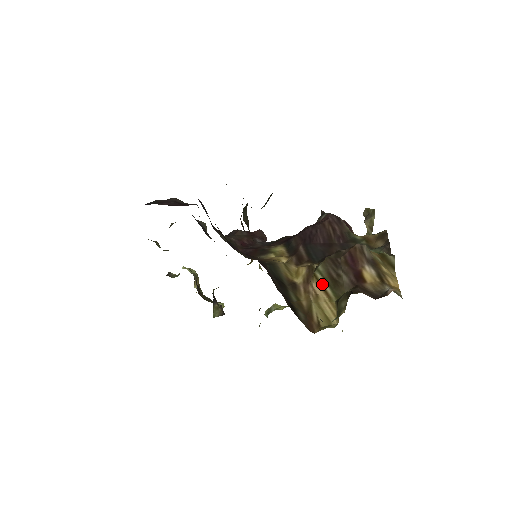
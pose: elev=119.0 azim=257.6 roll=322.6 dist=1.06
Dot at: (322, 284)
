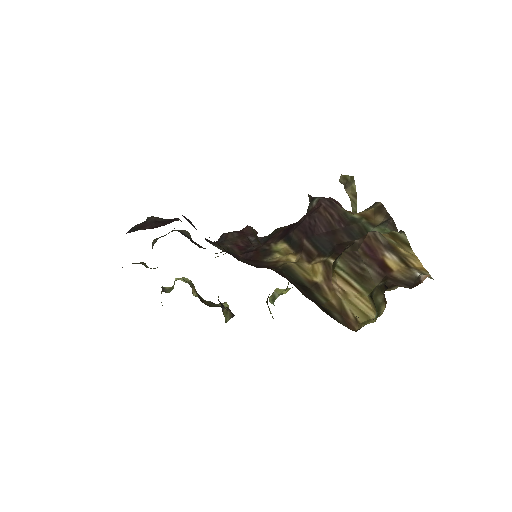
Dot at: (347, 280)
